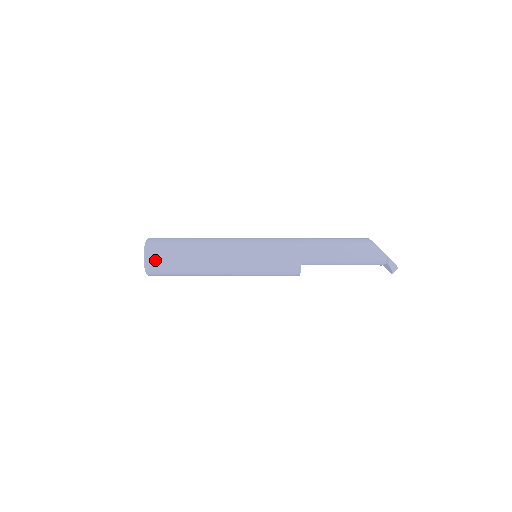
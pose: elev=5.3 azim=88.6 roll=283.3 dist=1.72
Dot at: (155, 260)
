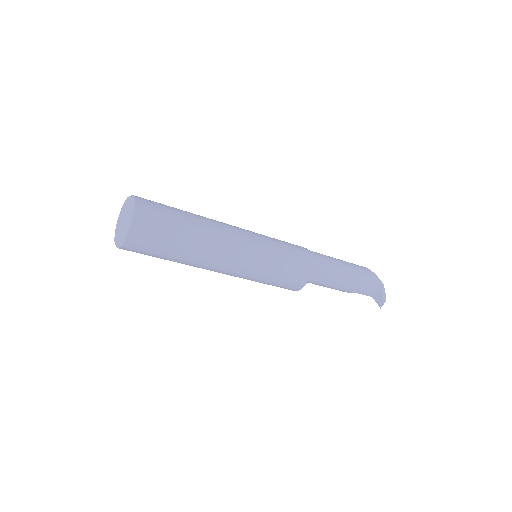
Dot at: (148, 213)
